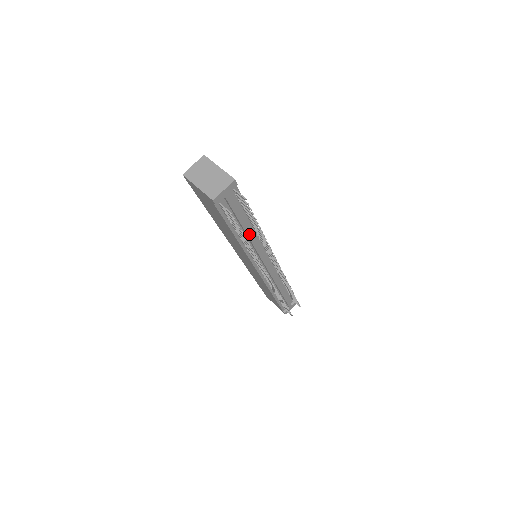
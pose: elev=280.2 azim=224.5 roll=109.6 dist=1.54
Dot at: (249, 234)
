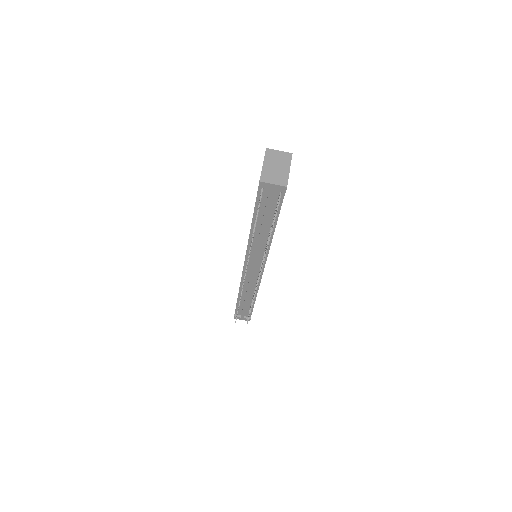
Dot at: (262, 233)
